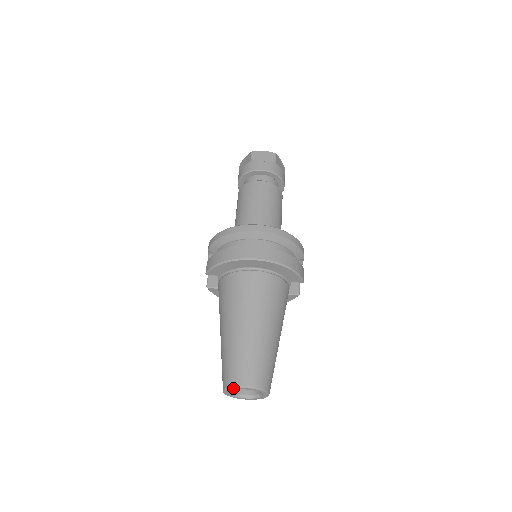
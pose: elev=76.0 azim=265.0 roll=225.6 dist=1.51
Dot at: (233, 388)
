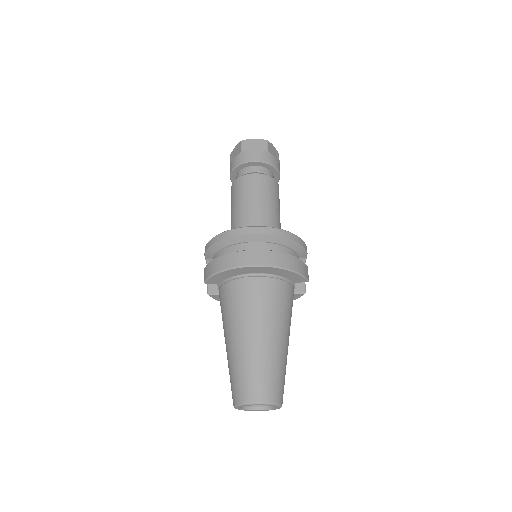
Dot at: (243, 405)
